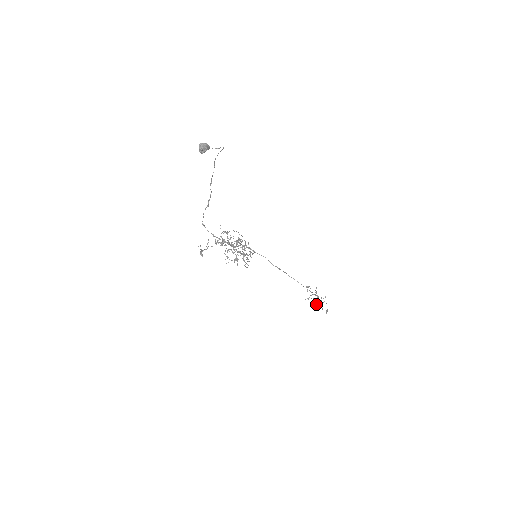
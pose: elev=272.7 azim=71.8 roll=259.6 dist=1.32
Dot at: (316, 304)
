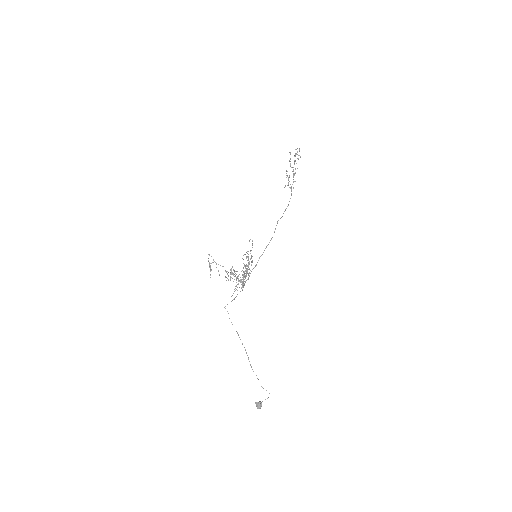
Dot at: (290, 166)
